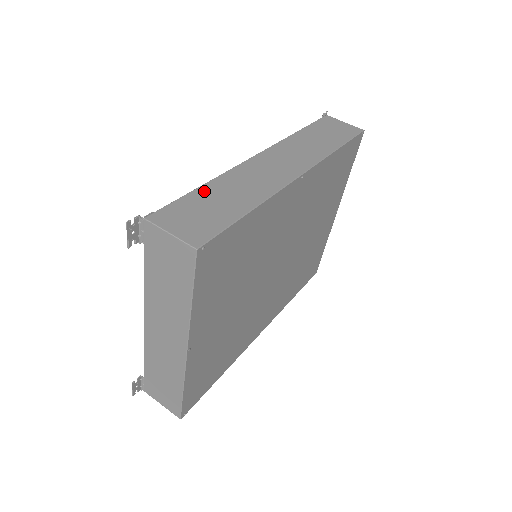
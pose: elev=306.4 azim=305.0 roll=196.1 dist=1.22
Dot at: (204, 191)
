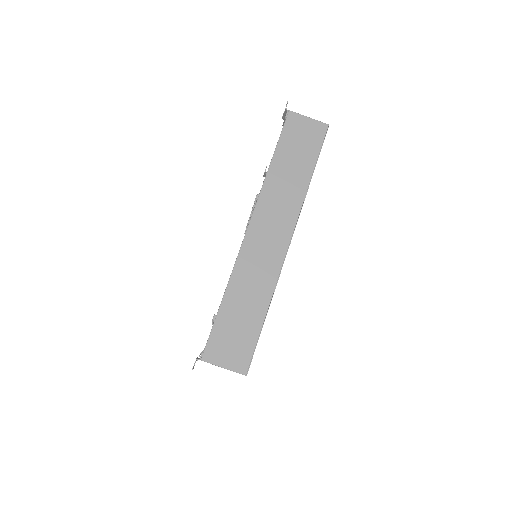
Dot at: (227, 307)
